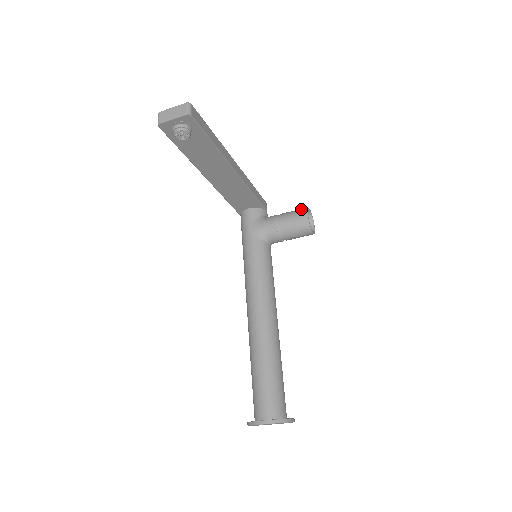
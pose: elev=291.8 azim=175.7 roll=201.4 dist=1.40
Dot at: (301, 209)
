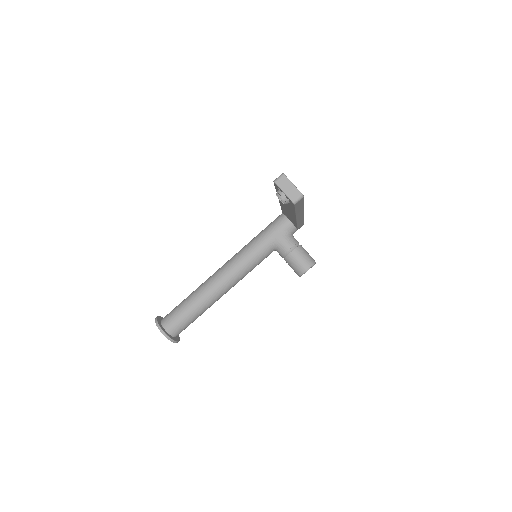
Dot at: (311, 260)
